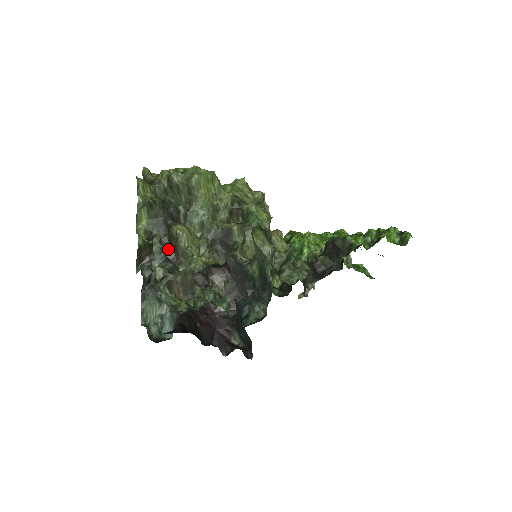
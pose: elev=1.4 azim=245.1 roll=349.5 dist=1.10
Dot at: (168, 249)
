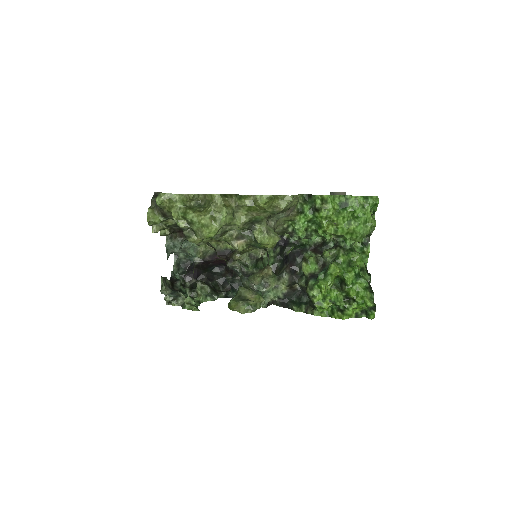
Dot at: occluded
